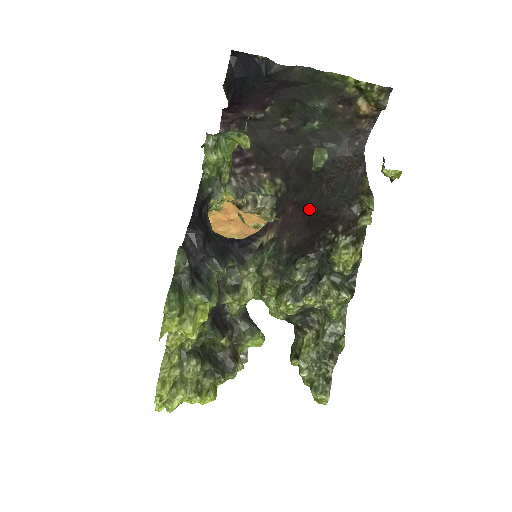
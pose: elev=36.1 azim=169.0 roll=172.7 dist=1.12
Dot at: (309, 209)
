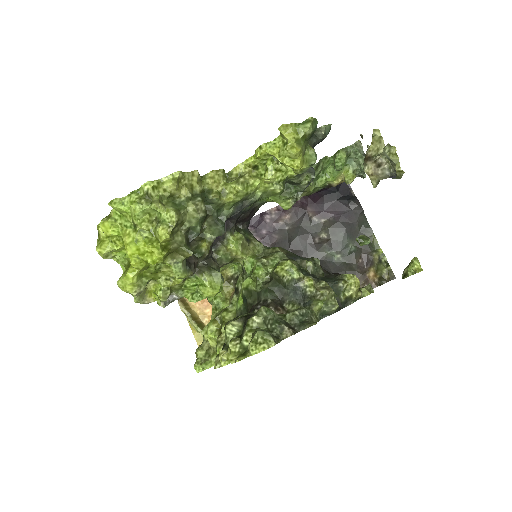
Dot at: occluded
